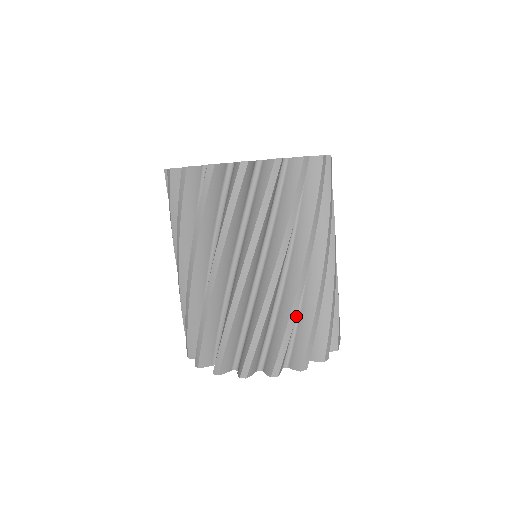
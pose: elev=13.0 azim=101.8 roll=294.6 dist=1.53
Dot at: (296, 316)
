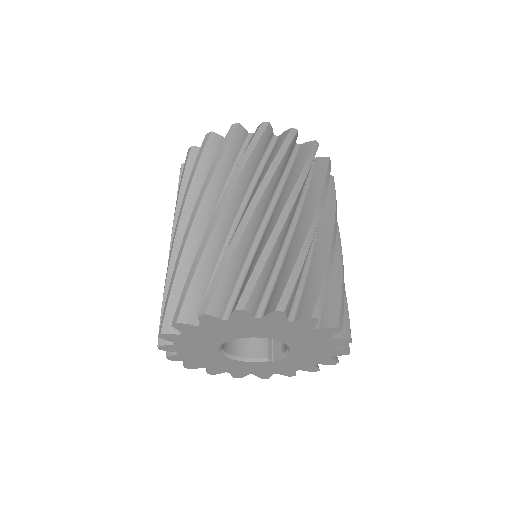
Dot at: (249, 262)
